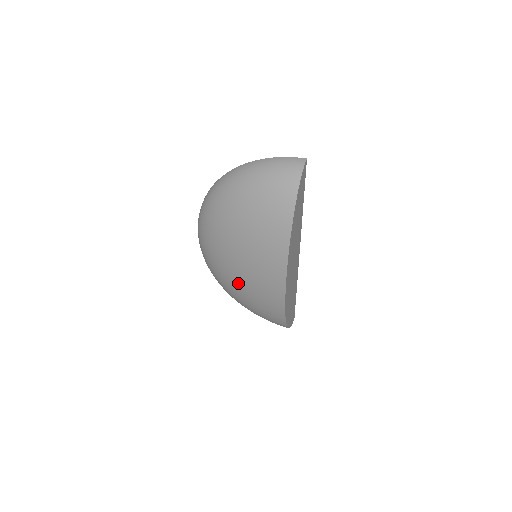
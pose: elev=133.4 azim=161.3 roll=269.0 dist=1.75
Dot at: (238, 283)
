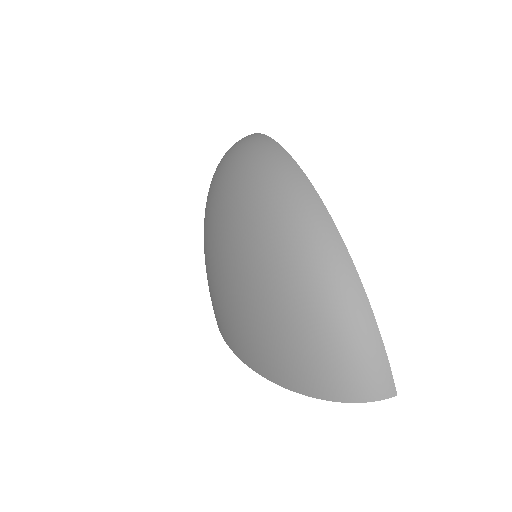
Dot at: (205, 249)
